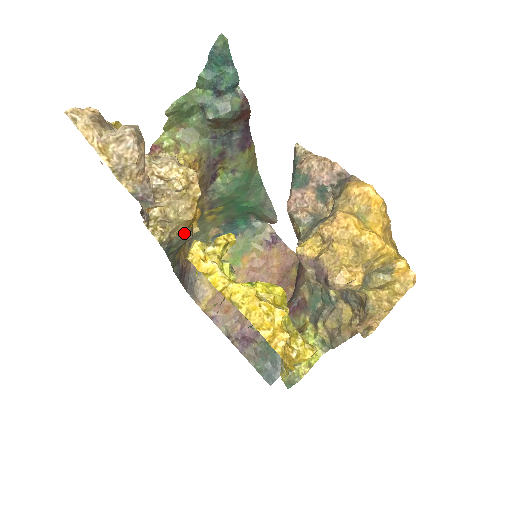
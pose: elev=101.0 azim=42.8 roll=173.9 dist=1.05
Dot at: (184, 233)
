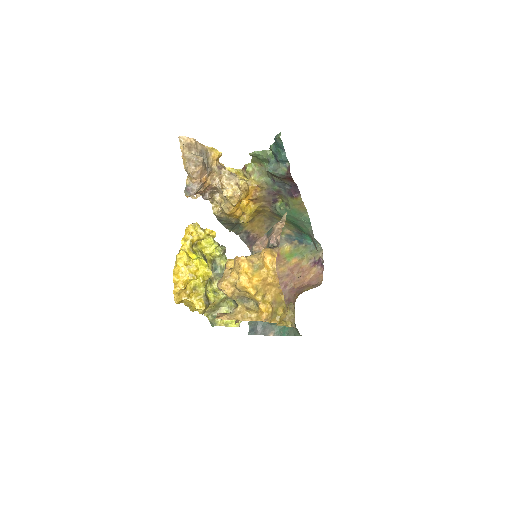
Dot at: (228, 218)
